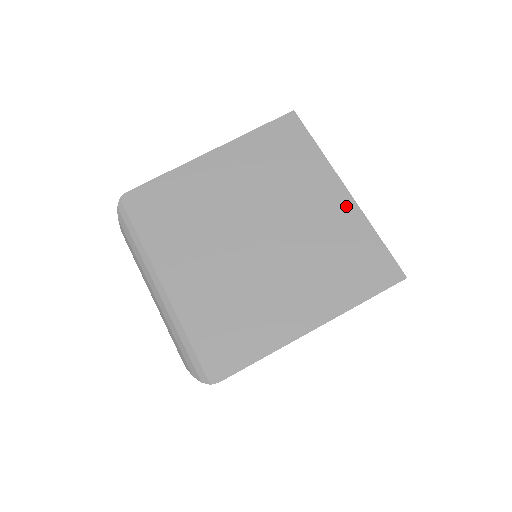
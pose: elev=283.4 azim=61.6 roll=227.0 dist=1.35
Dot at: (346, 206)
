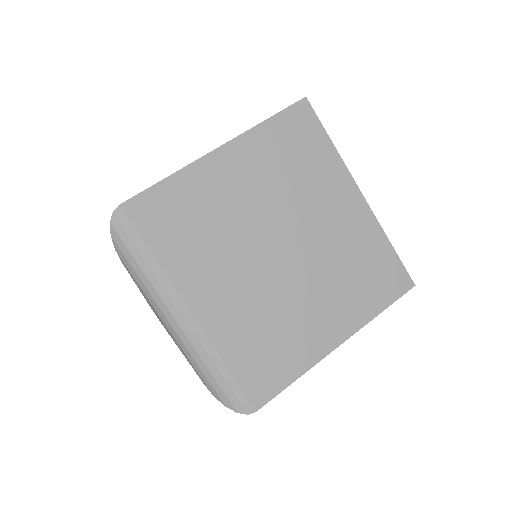
Dot at: (363, 214)
